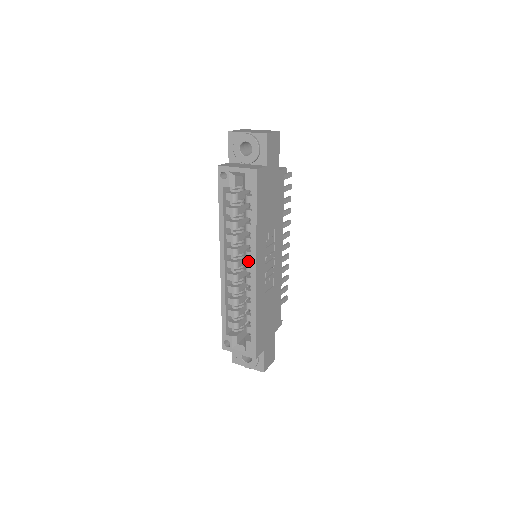
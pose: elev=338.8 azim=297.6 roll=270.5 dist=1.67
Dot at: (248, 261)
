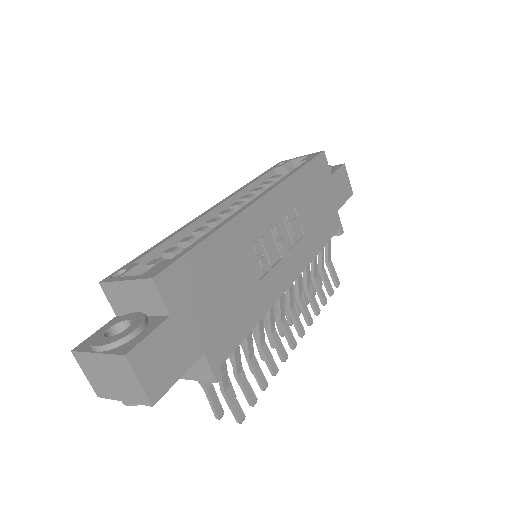
Dot at: occluded
